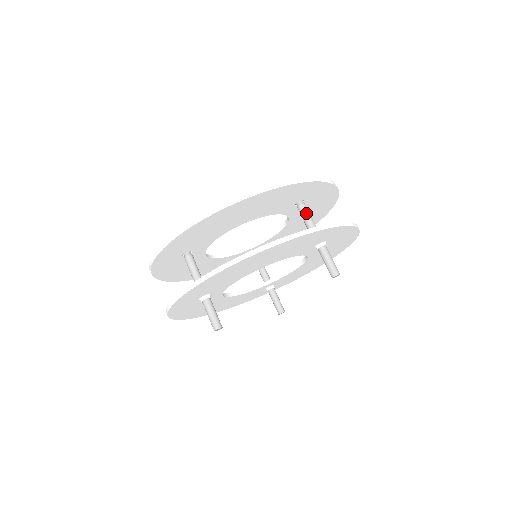
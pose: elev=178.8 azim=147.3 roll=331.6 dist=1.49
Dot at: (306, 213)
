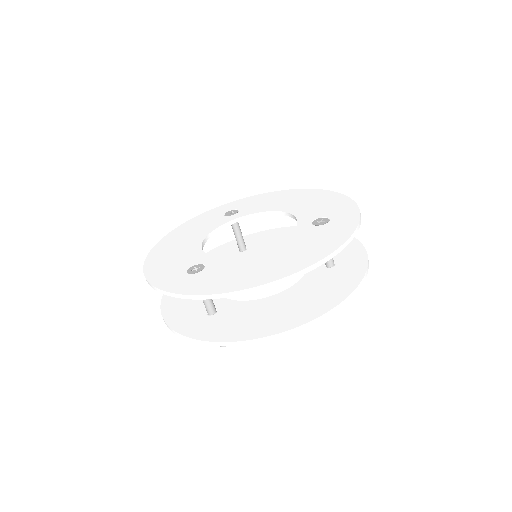
Dot at: occluded
